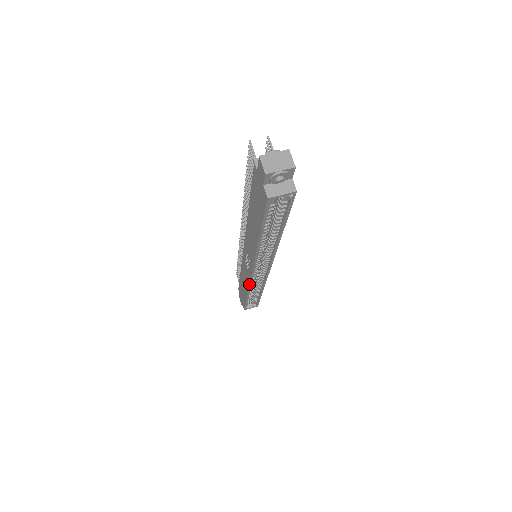
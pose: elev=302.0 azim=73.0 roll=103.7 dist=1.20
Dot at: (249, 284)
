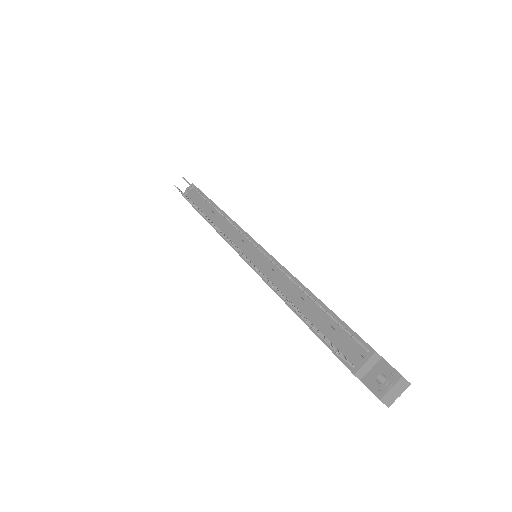
Dot at: occluded
